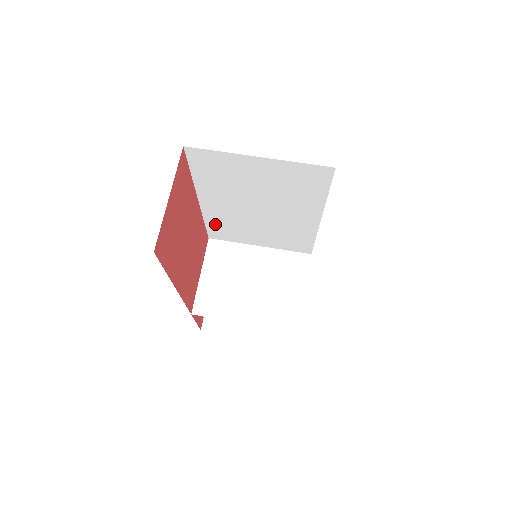
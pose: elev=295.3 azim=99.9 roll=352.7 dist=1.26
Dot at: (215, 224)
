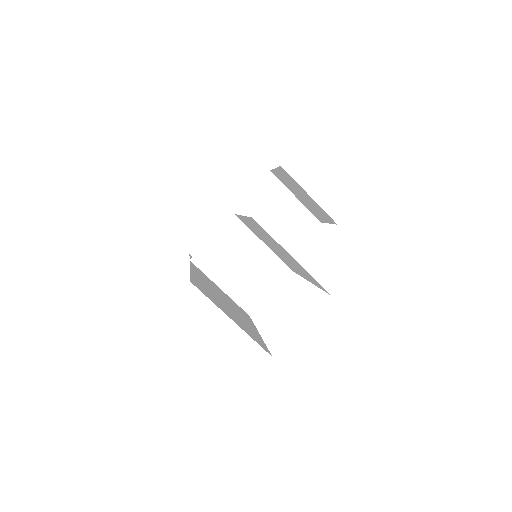
Dot at: occluded
